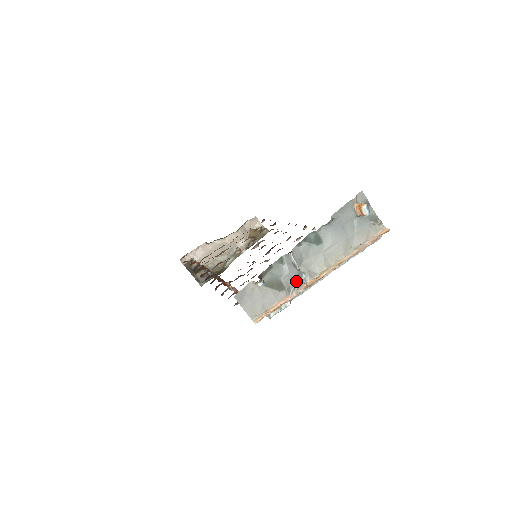
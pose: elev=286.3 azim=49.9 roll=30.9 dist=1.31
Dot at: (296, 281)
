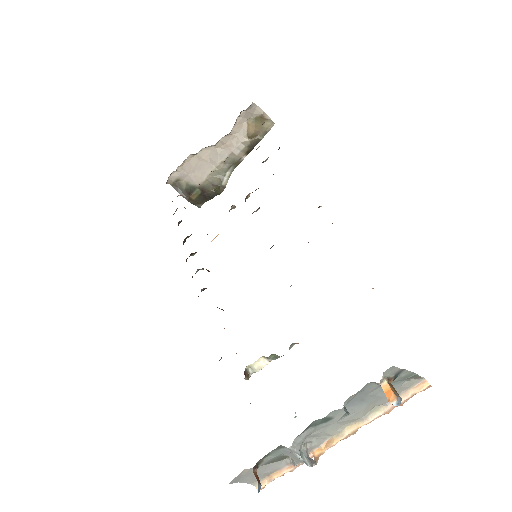
Dot at: (301, 462)
